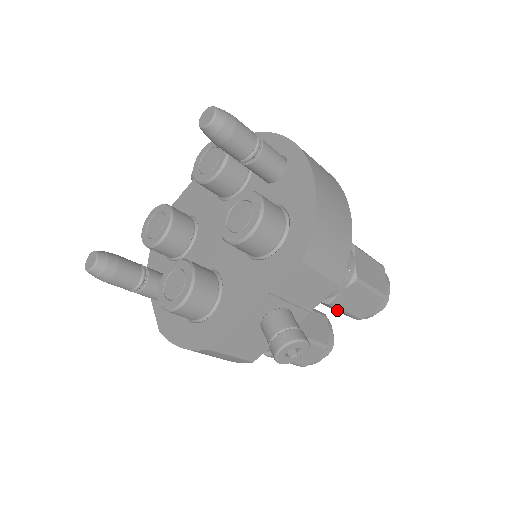
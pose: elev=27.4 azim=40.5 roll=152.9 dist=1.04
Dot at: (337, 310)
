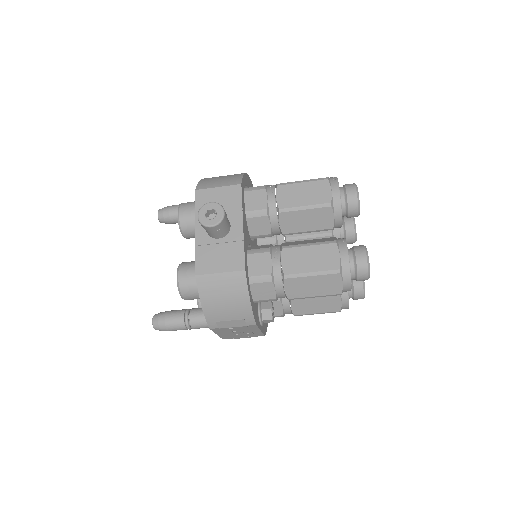
Dot at: (307, 216)
